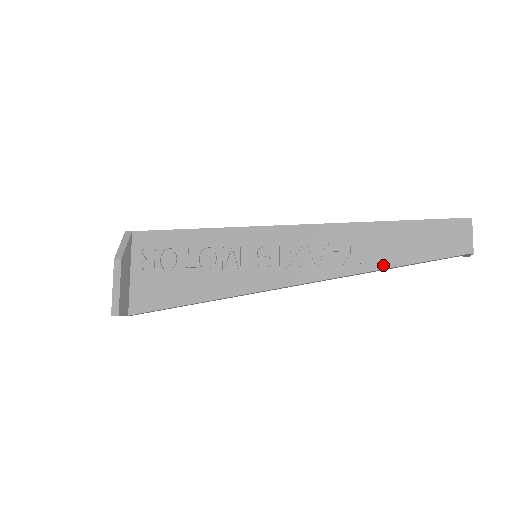
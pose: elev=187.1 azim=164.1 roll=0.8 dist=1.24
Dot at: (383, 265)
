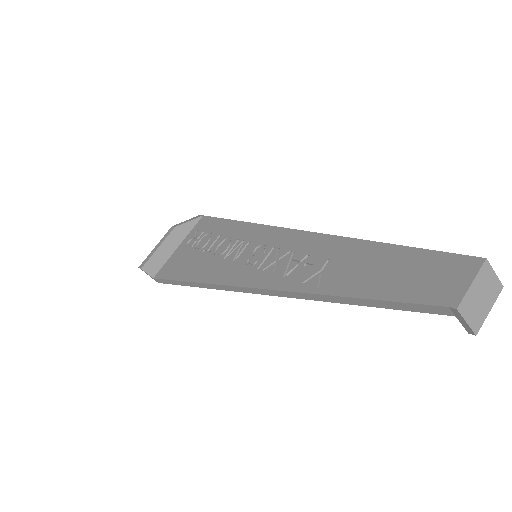
Dot at: (341, 291)
